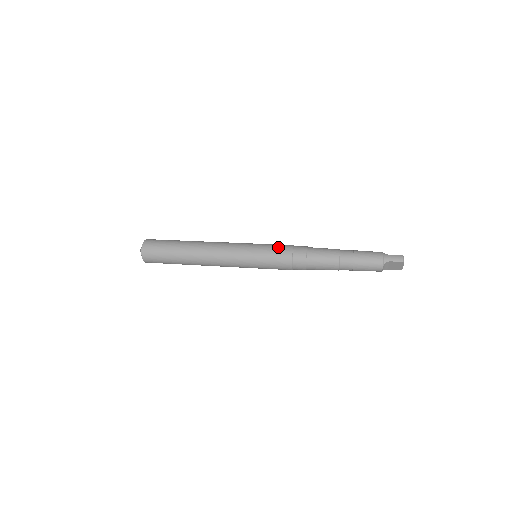
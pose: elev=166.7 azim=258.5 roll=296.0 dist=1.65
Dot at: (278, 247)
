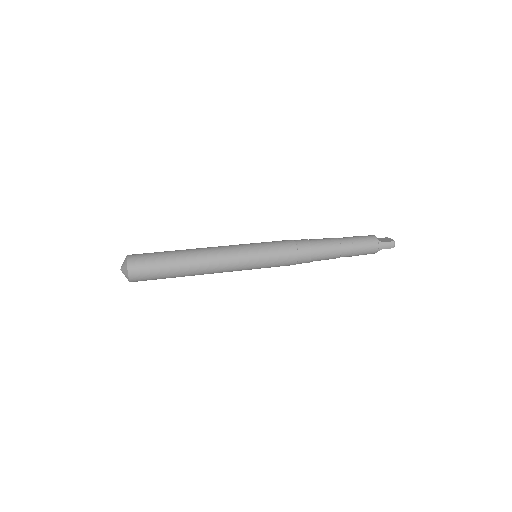
Dot at: (283, 253)
